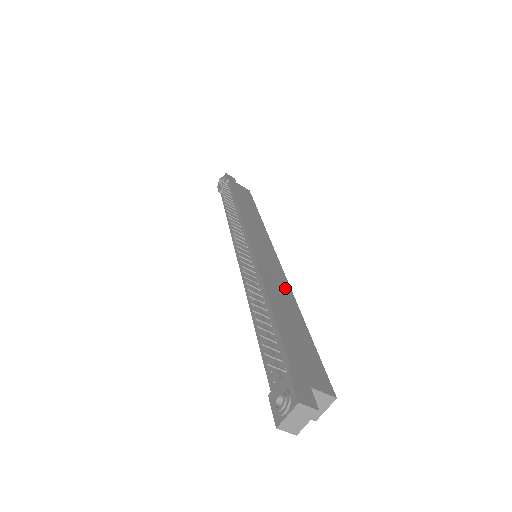
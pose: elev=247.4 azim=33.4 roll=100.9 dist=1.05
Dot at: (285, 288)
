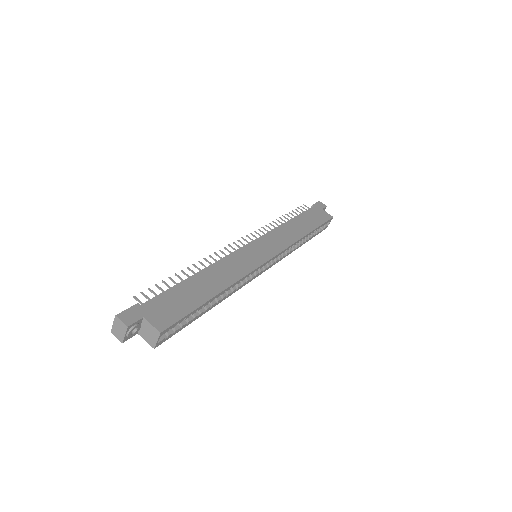
Dot at: (235, 275)
